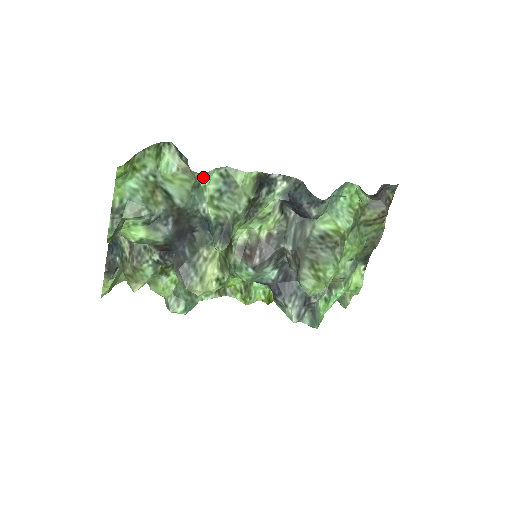
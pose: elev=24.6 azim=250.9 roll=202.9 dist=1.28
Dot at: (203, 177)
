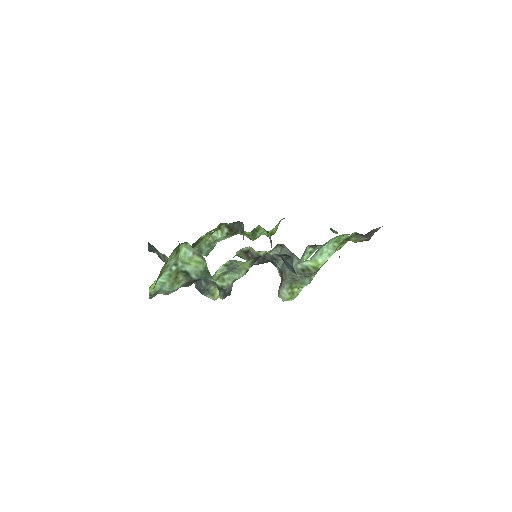
Dot at: occluded
